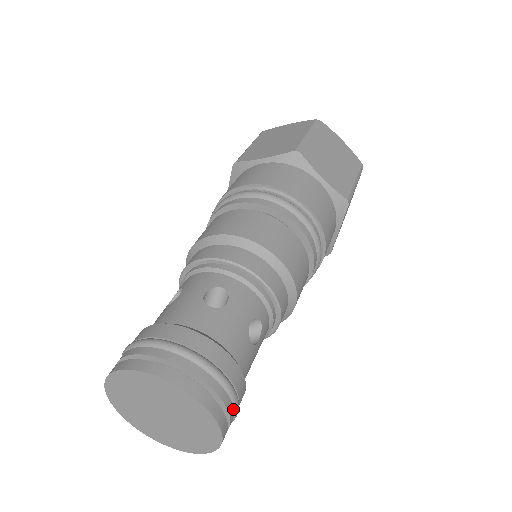
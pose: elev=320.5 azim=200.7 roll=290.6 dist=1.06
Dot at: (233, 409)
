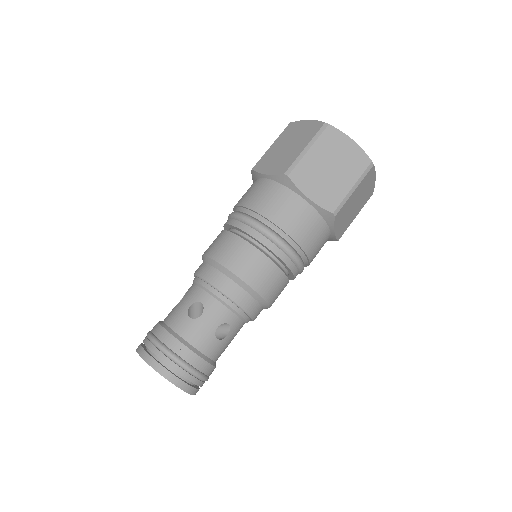
Dot at: occluded
